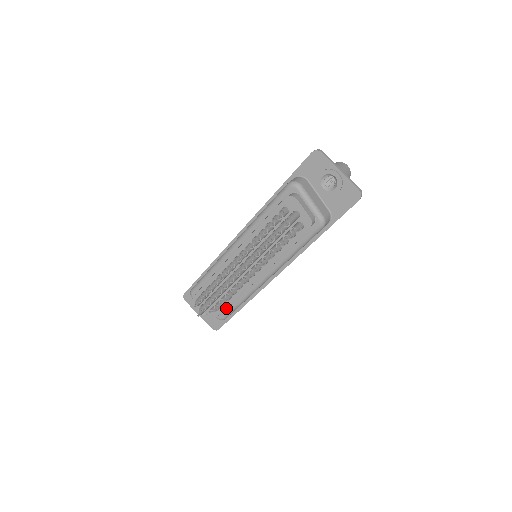
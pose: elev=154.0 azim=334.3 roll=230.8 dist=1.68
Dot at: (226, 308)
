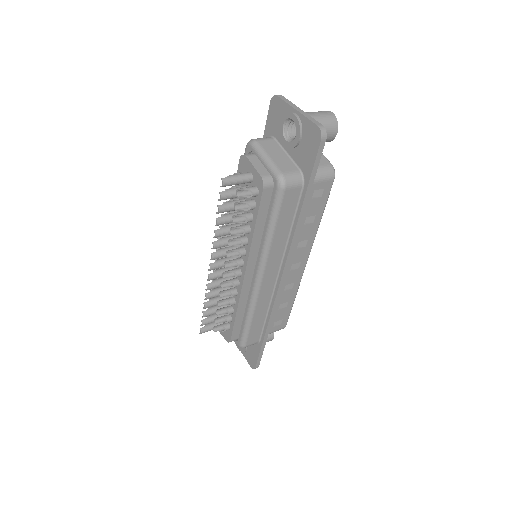
Dot at: (241, 330)
